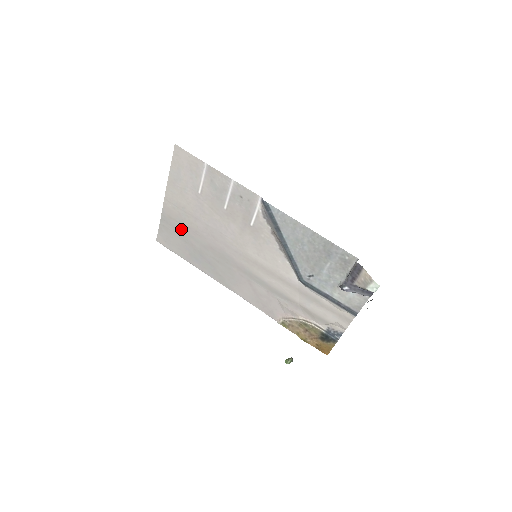
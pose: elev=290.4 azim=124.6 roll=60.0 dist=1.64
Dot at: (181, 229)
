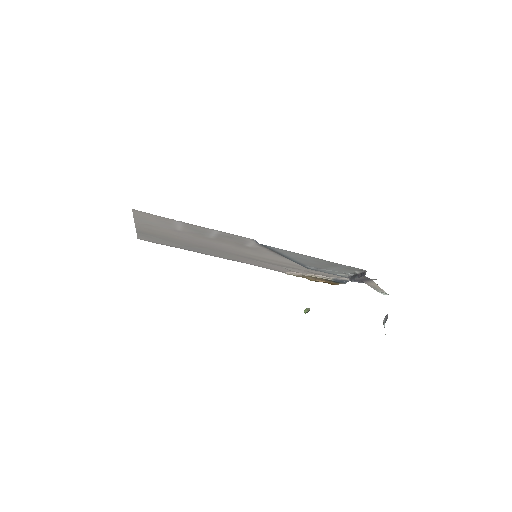
Dot at: (164, 238)
